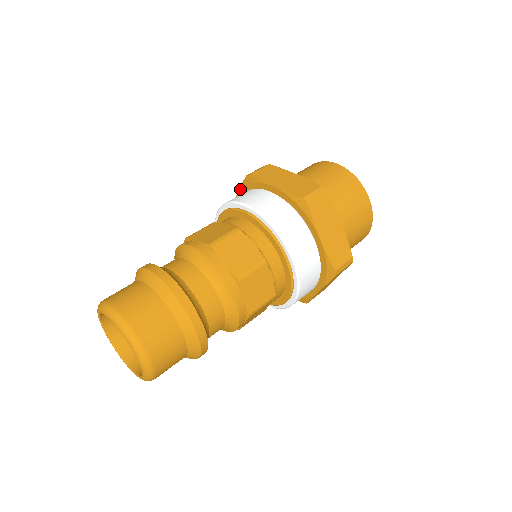
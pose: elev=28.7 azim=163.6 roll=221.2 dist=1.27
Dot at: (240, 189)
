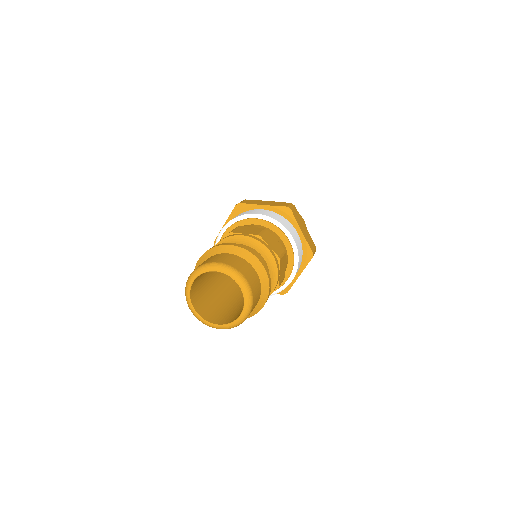
Dot at: (272, 207)
